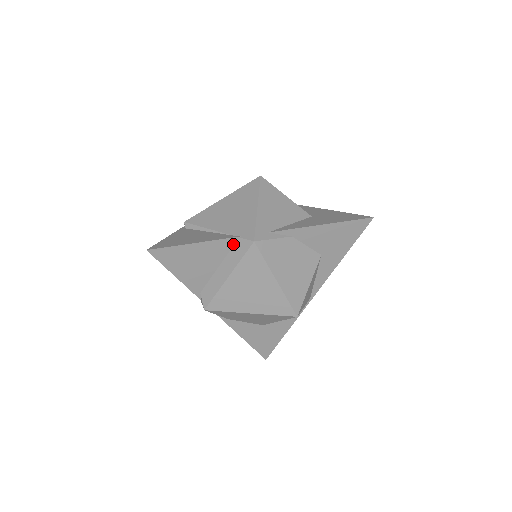
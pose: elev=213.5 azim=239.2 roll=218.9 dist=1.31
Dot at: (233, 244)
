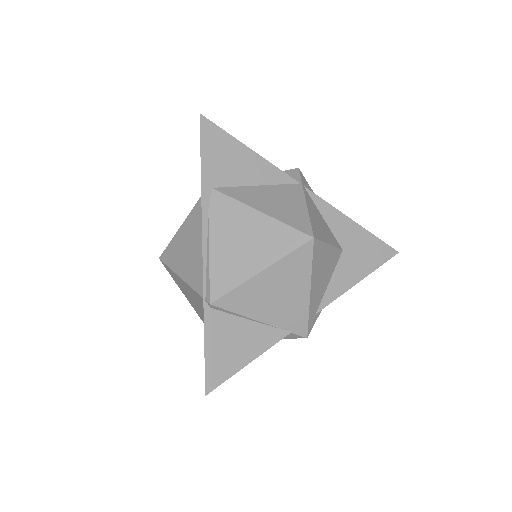
Dot at: occluded
